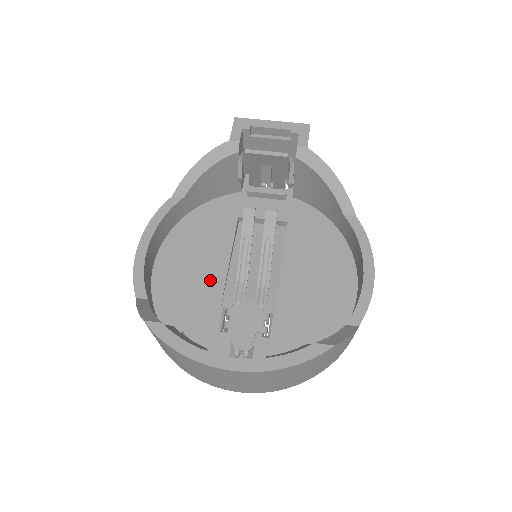
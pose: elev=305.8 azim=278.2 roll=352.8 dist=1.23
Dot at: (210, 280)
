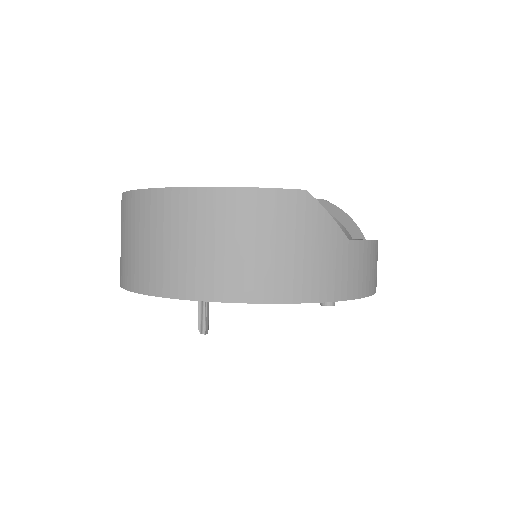
Dot at: occluded
